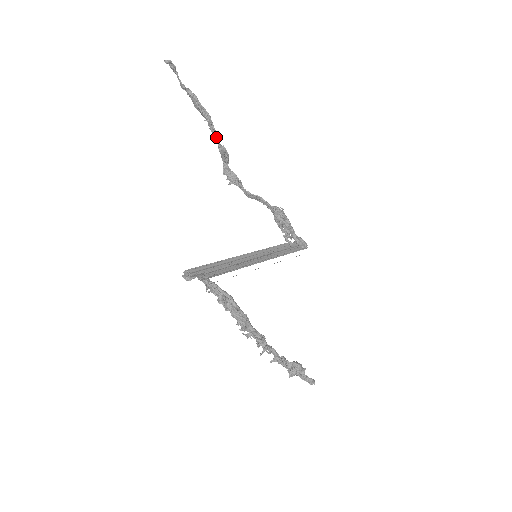
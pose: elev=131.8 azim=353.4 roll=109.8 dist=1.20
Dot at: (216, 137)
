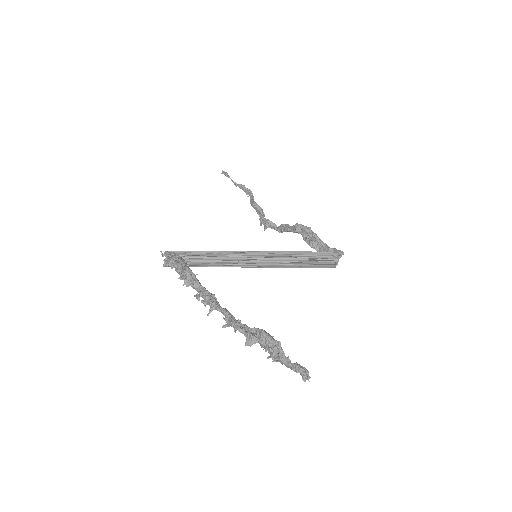
Dot at: occluded
